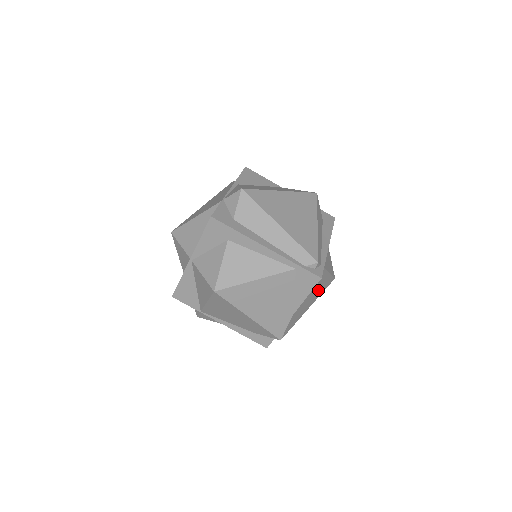
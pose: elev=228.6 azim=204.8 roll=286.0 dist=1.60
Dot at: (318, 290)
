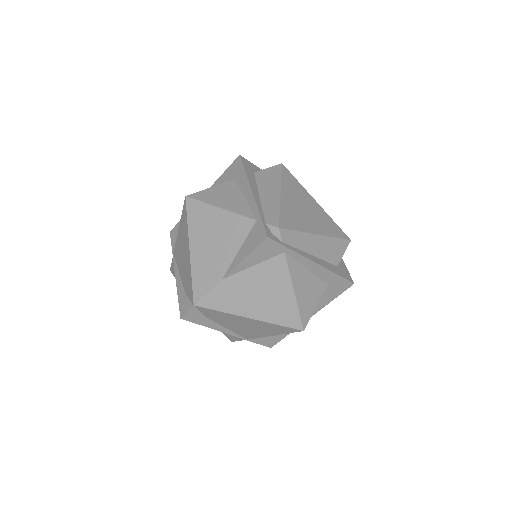
Dot at: (271, 303)
